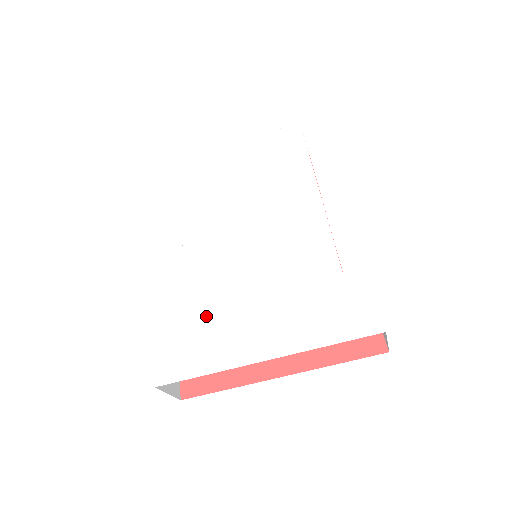
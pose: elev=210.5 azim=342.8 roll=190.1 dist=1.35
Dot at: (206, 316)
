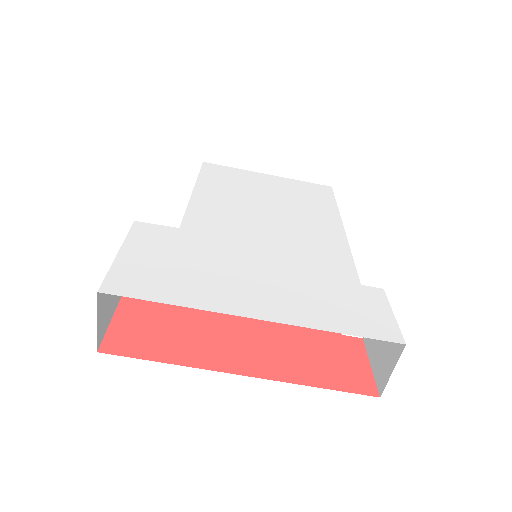
Dot at: (194, 260)
